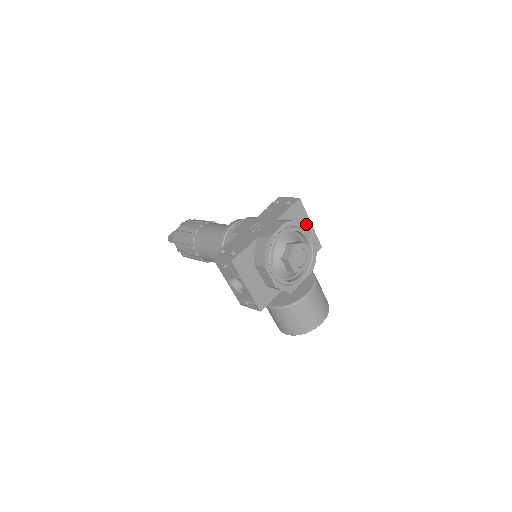
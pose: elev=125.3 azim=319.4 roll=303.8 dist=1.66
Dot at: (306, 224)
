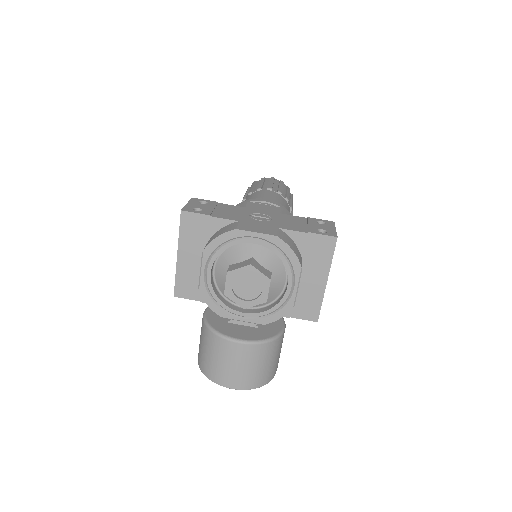
Dot at: (319, 274)
